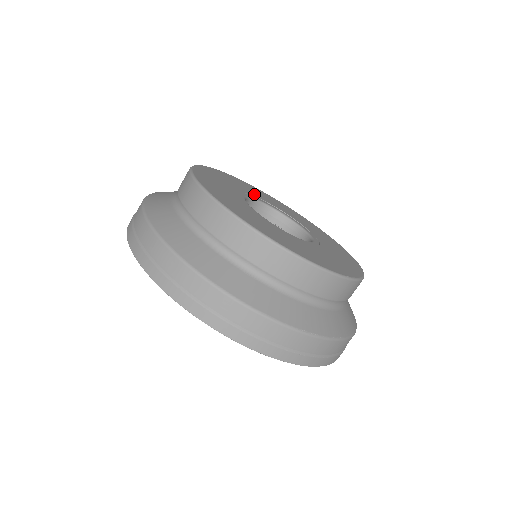
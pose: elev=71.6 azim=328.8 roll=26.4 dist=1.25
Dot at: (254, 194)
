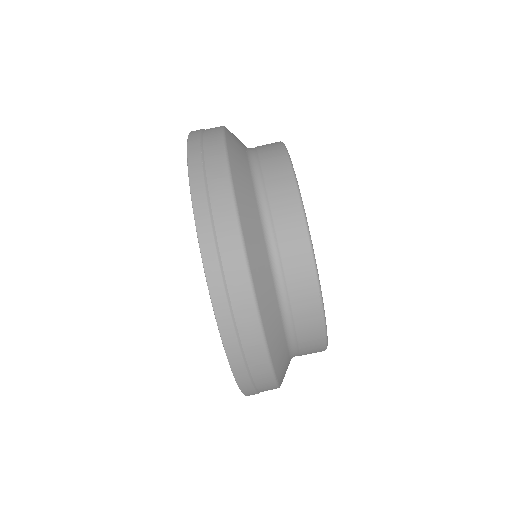
Dot at: occluded
